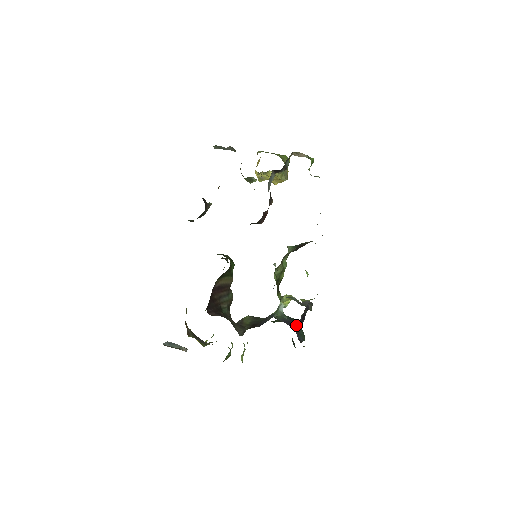
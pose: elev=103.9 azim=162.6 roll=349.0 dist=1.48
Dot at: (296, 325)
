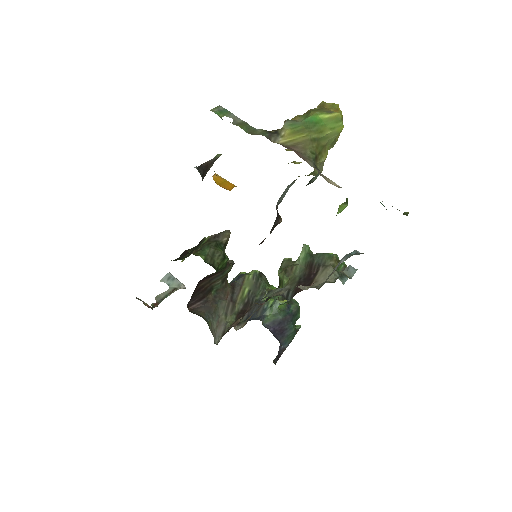
Dot at: (289, 323)
